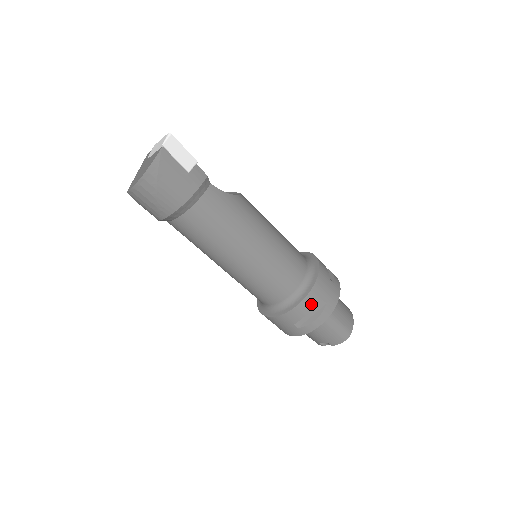
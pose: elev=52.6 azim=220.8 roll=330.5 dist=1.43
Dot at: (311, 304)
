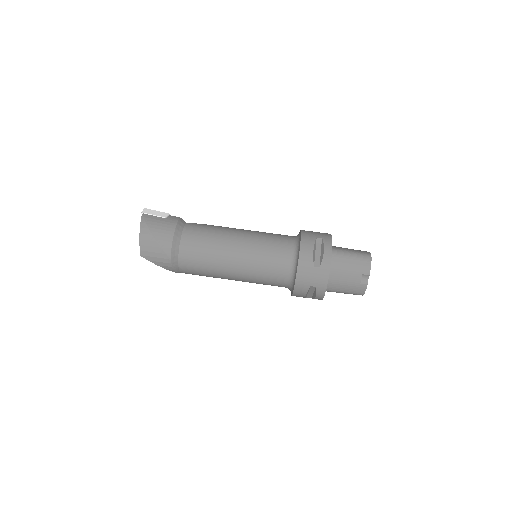
Dot at: (309, 243)
